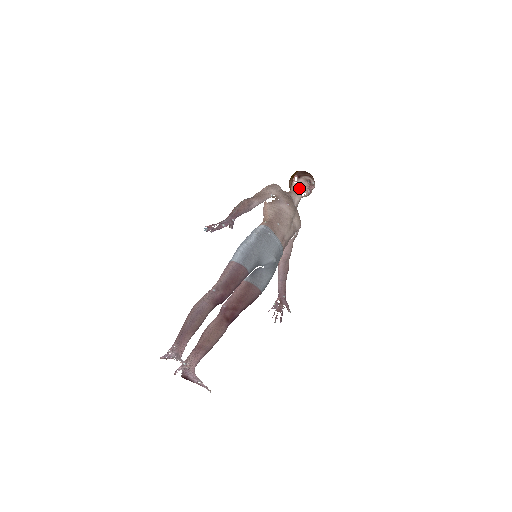
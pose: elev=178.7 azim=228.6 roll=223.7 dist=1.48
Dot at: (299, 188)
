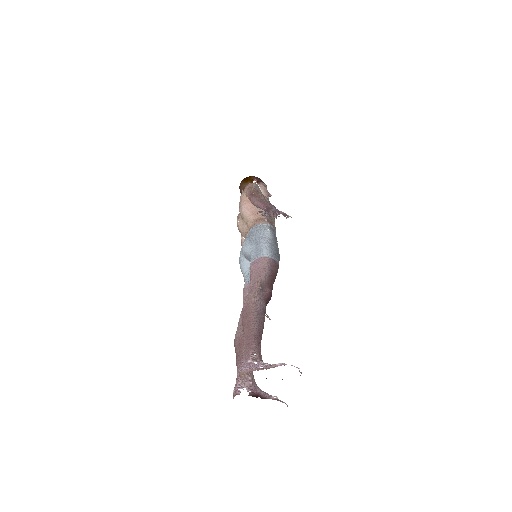
Dot at: (262, 193)
